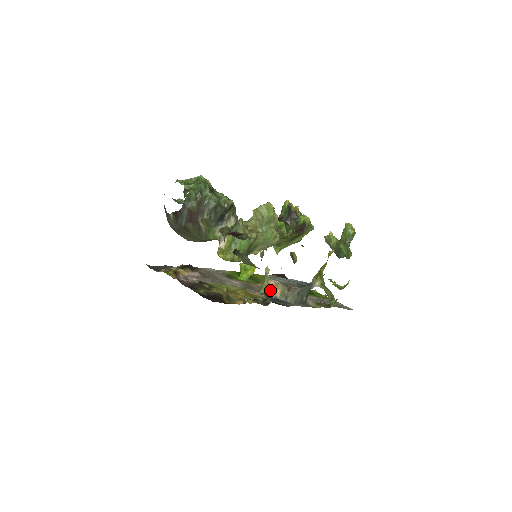
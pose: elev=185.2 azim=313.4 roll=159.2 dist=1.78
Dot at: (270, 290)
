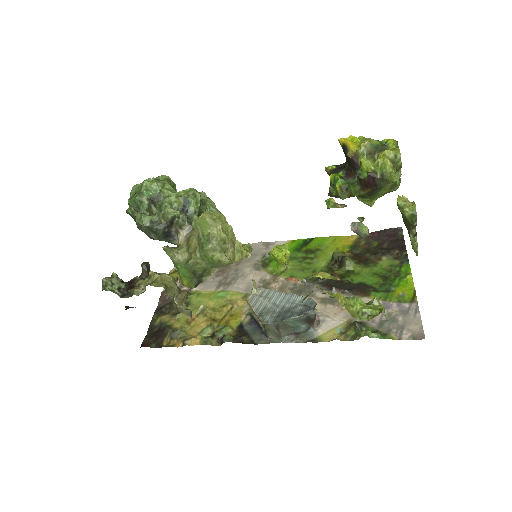
Dot at: occluded
